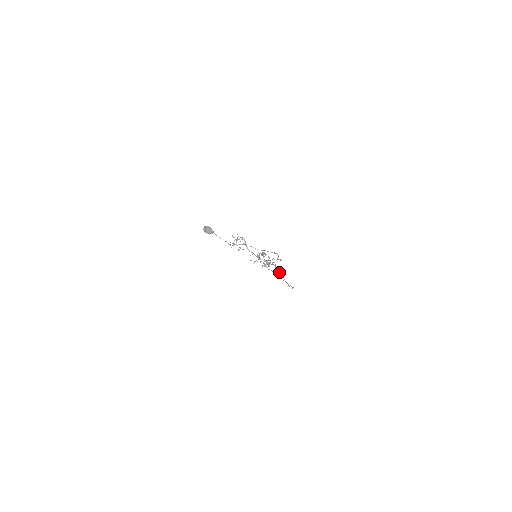
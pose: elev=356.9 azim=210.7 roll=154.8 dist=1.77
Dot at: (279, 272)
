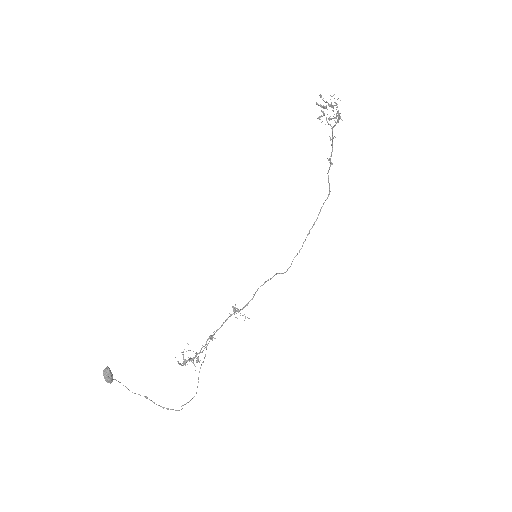
Dot at: occluded
